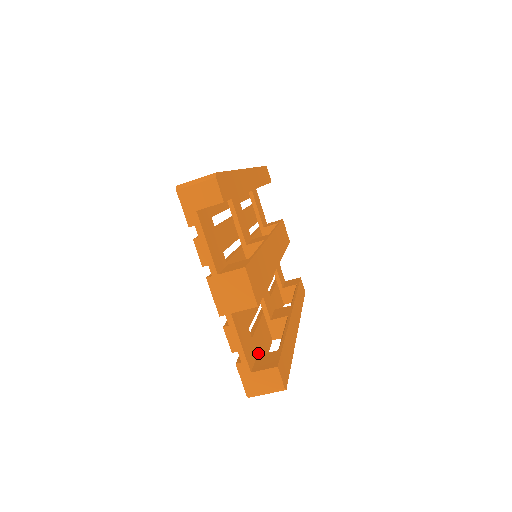
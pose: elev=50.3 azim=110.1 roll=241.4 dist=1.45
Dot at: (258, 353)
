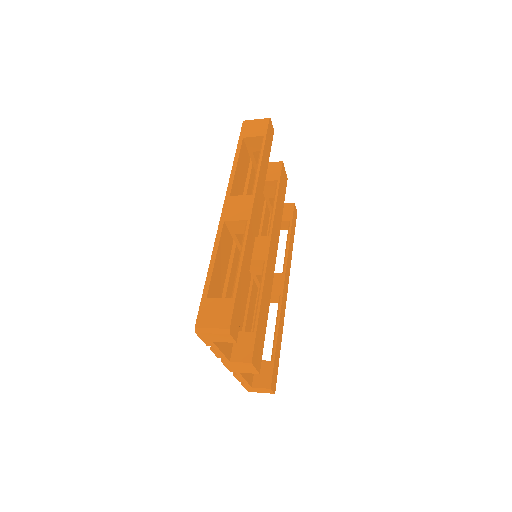
Dot at: occluded
